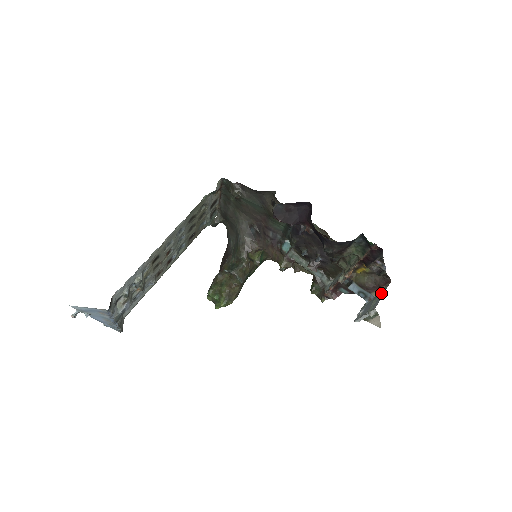
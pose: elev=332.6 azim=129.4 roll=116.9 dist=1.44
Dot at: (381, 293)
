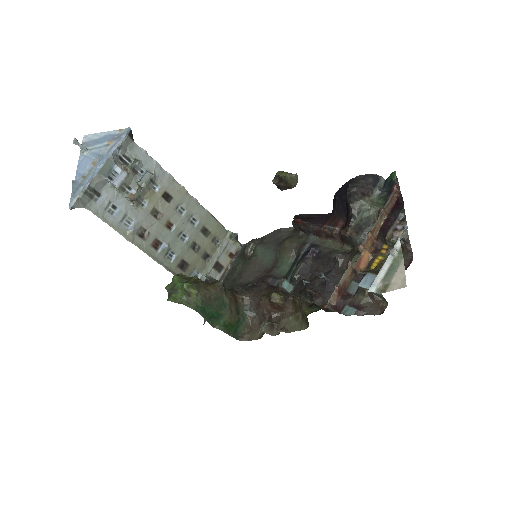
Dot at: occluded
